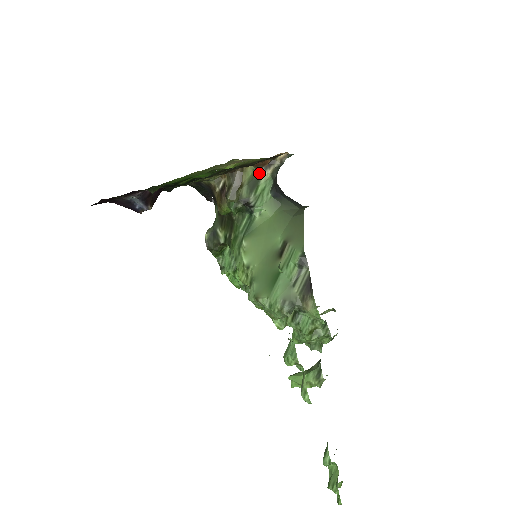
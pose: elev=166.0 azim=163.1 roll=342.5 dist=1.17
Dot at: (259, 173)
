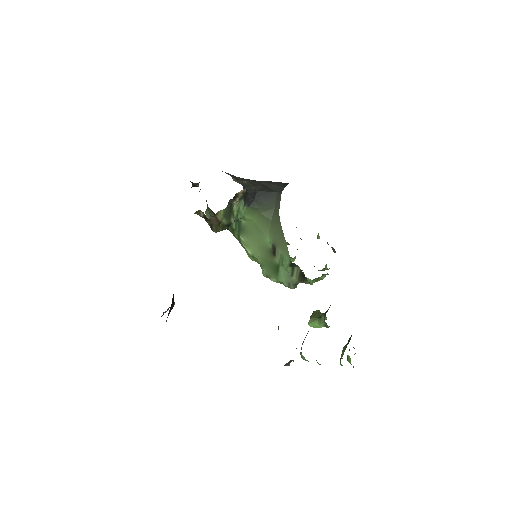
Dot at: (229, 205)
